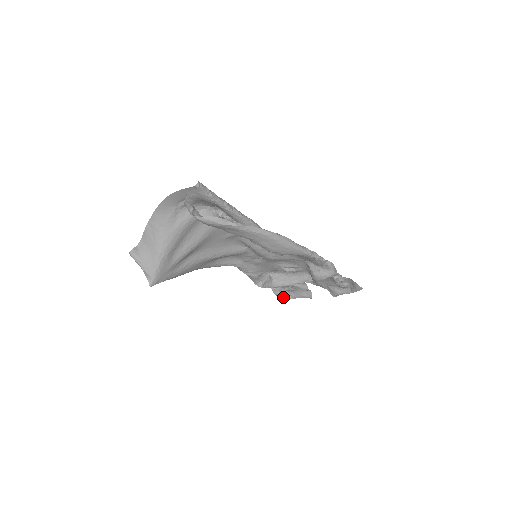
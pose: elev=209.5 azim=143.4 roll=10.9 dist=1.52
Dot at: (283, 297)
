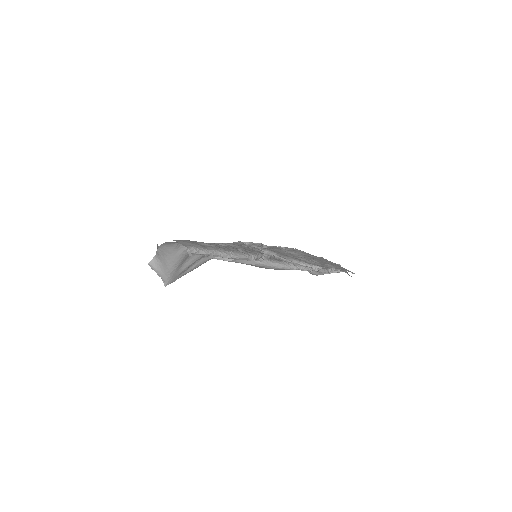
Dot at: occluded
